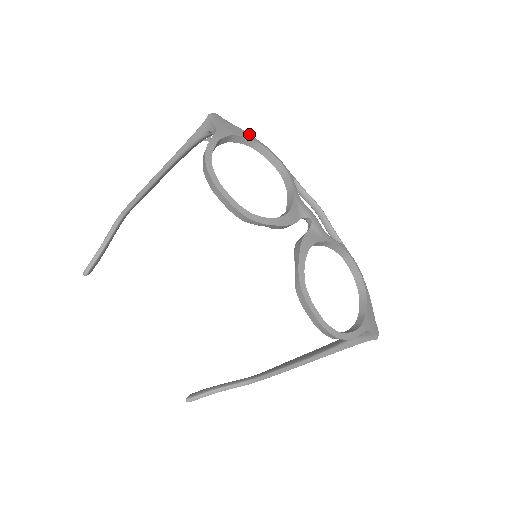
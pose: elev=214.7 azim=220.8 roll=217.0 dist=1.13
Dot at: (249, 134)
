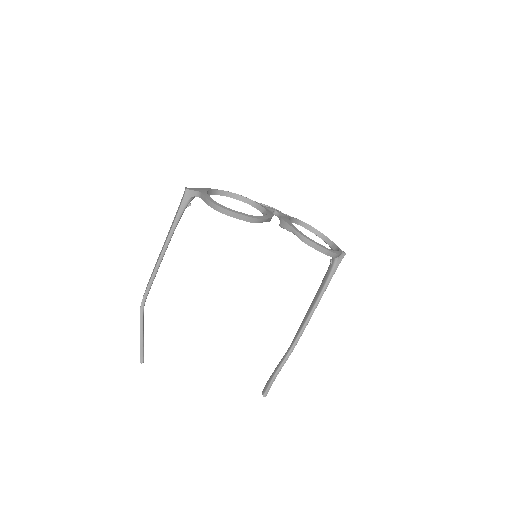
Dot at: (210, 188)
